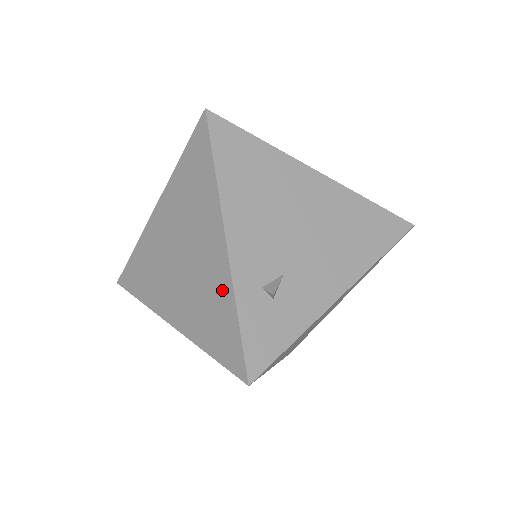
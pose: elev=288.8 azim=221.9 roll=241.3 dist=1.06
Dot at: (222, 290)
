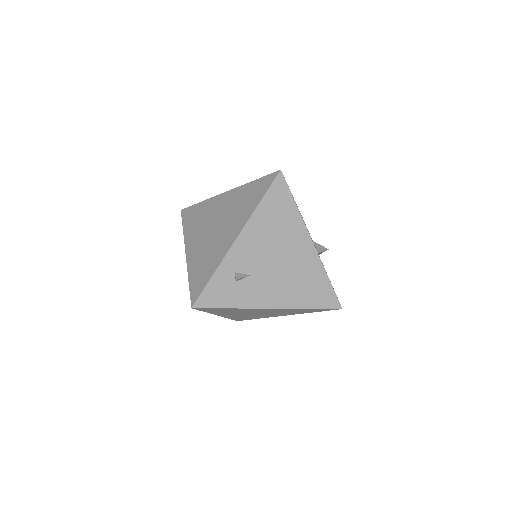
Dot at: (217, 258)
